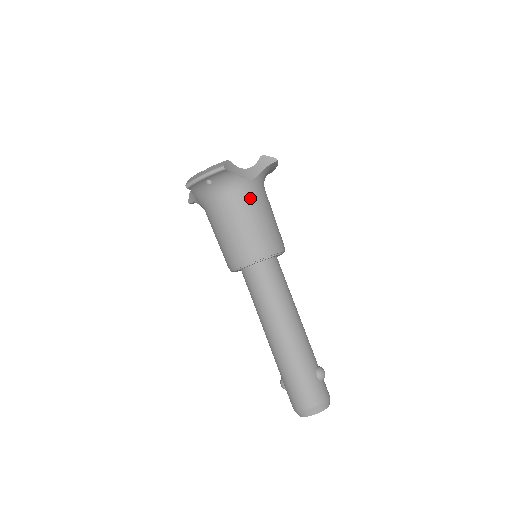
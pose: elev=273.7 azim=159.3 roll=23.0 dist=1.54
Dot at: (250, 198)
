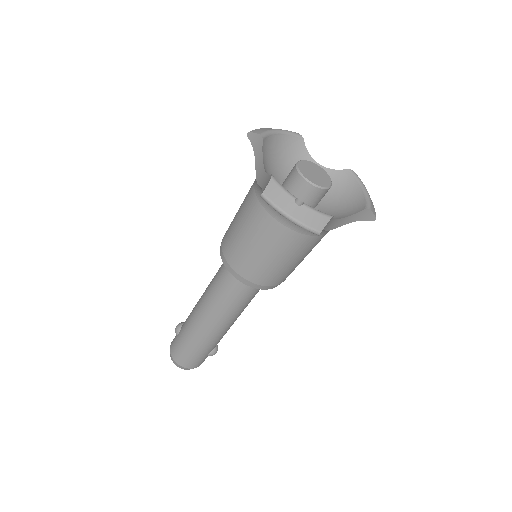
Dot at: (308, 244)
